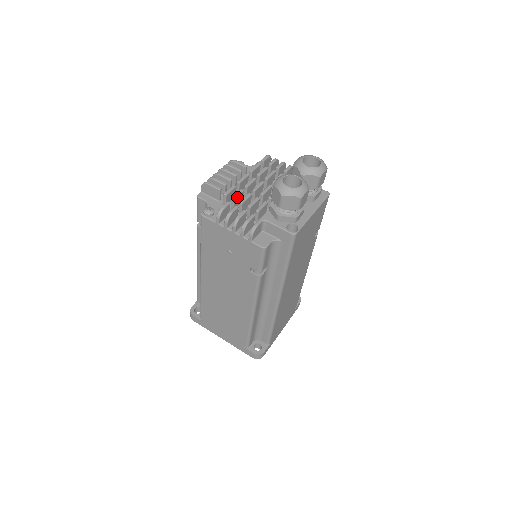
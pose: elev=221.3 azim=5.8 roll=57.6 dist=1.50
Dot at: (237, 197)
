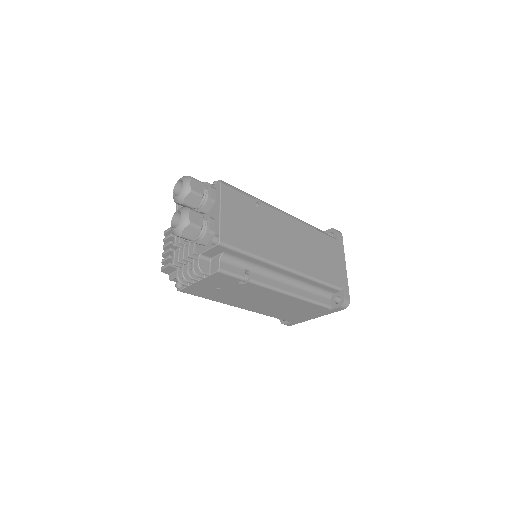
Dot at: (180, 257)
